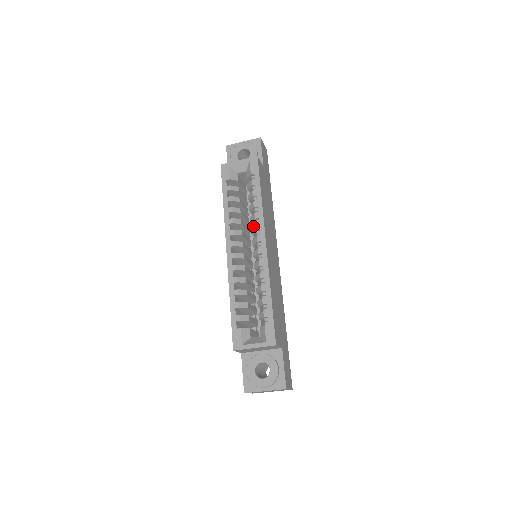
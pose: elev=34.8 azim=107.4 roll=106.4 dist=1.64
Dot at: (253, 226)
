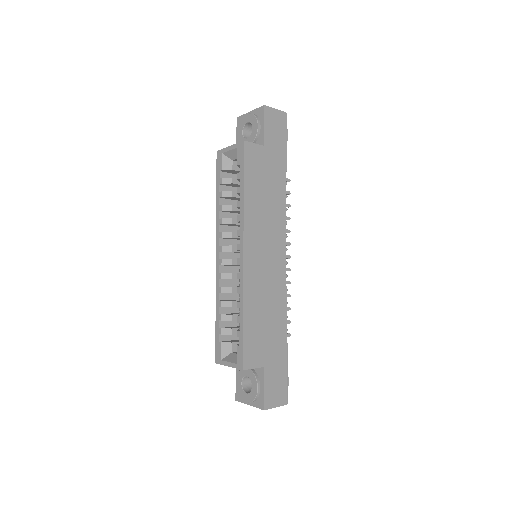
Dot at: occluded
